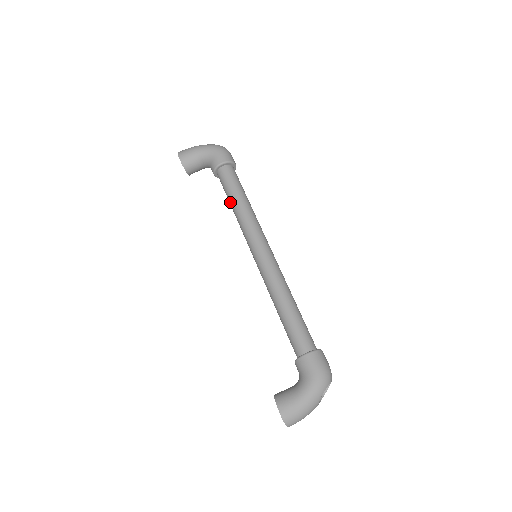
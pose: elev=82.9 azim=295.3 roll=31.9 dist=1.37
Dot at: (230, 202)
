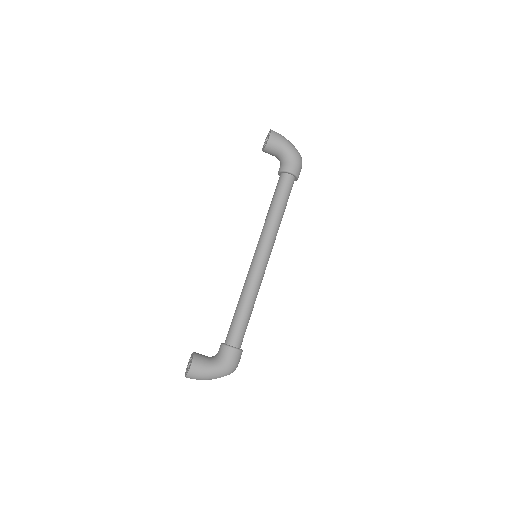
Dot at: (272, 204)
